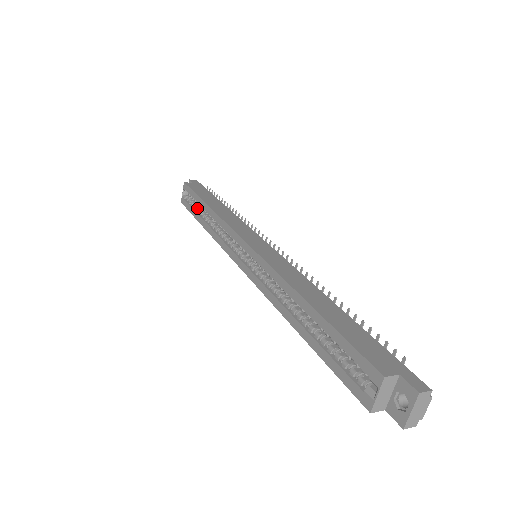
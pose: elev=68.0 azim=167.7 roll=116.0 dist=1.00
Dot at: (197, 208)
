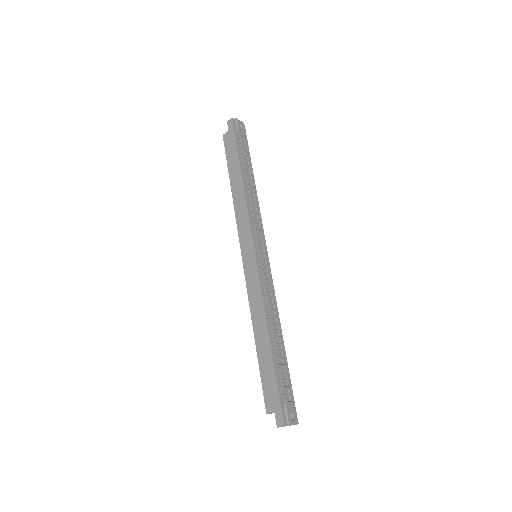
Dot at: occluded
